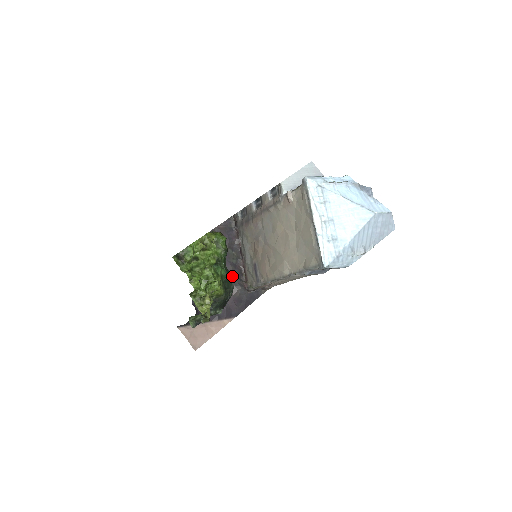
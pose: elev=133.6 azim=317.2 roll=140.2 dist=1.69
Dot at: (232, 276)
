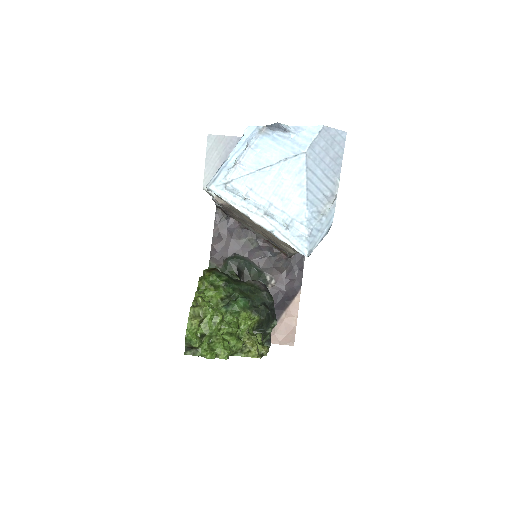
Dot at: (265, 260)
